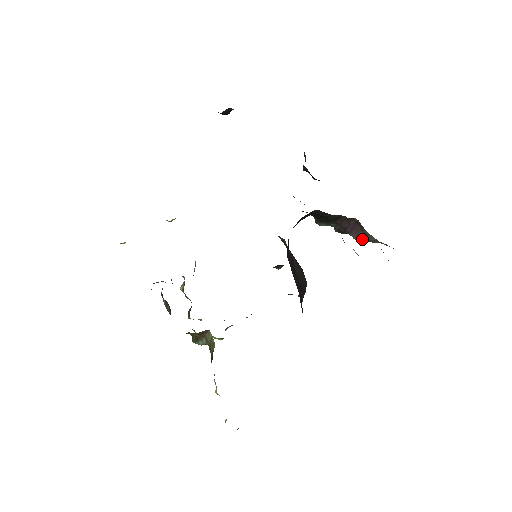
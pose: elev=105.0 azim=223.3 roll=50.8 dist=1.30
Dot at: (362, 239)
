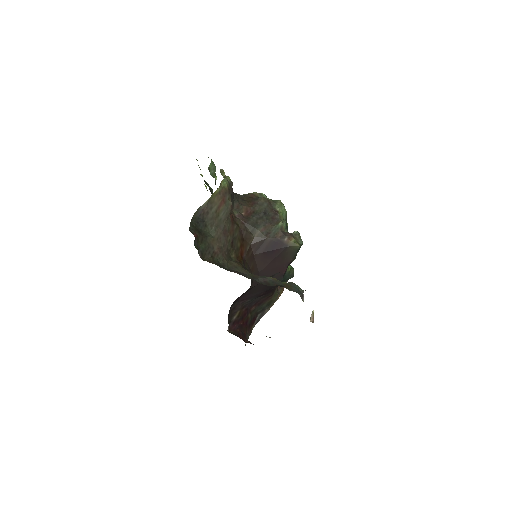
Dot at: occluded
